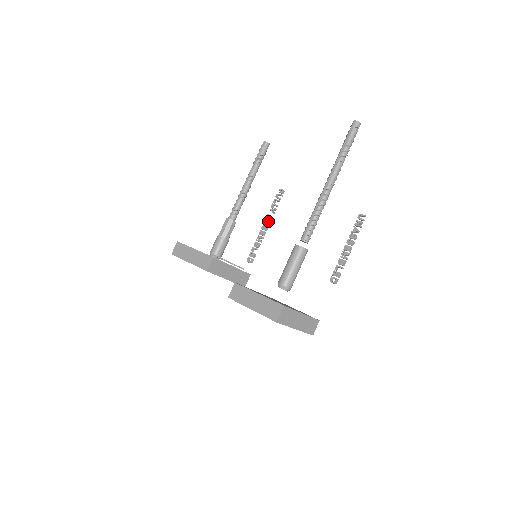
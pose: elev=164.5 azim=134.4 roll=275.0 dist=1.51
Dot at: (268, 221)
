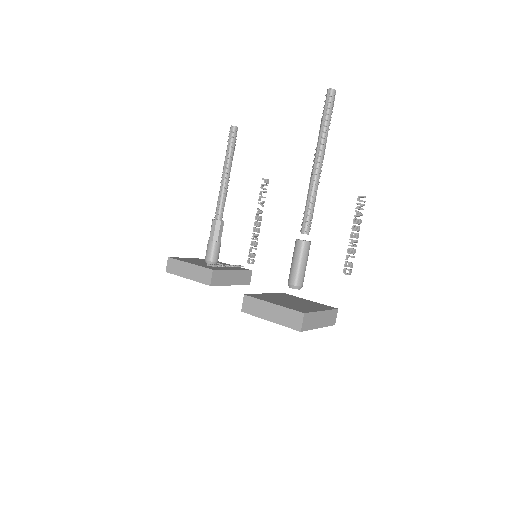
Dot at: (259, 216)
